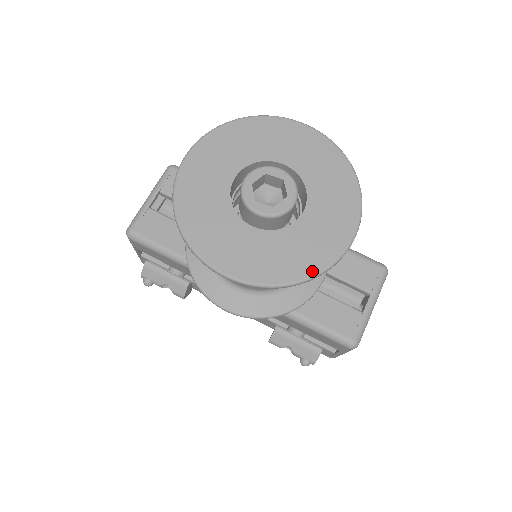
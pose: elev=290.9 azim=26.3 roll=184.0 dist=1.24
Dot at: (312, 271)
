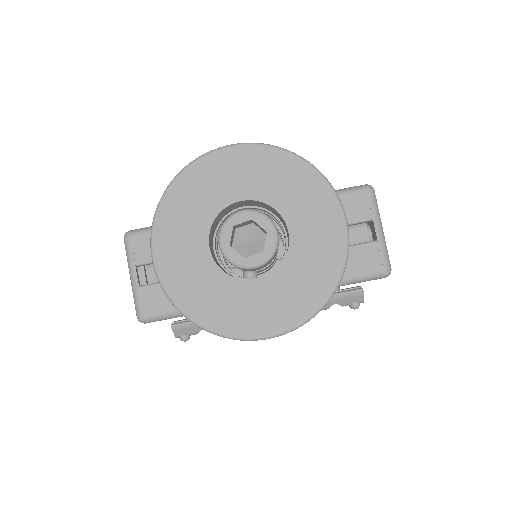
Dot at: (334, 280)
